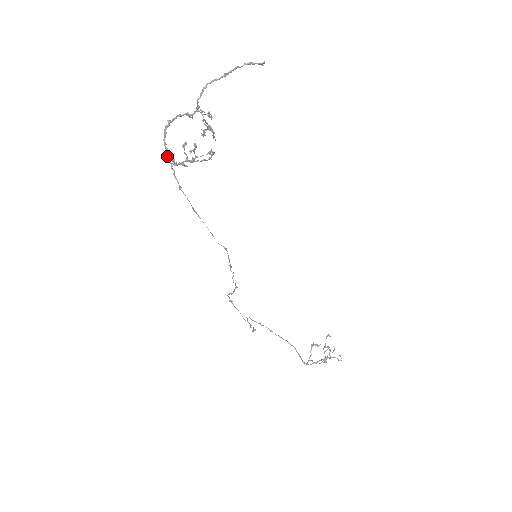
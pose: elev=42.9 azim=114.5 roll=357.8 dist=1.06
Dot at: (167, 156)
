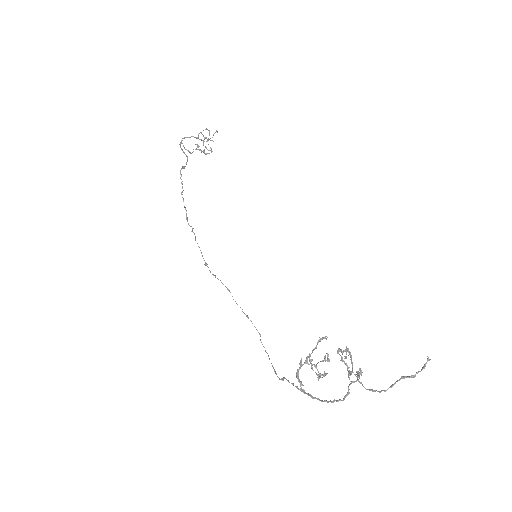
Dot at: occluded
